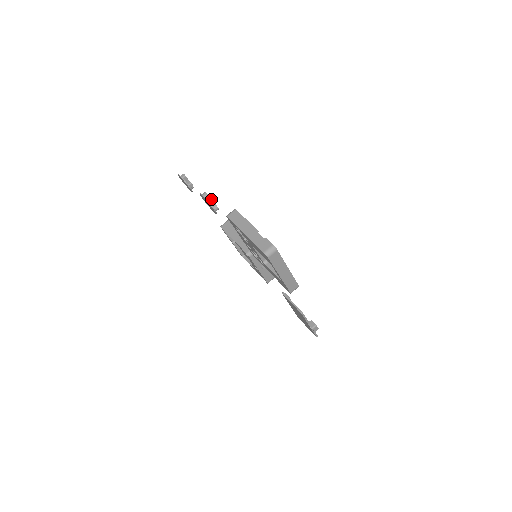
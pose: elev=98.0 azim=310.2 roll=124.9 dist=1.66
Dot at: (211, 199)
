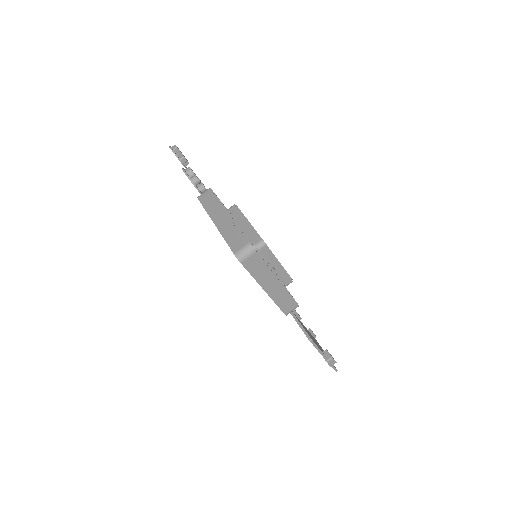
Dot at: (194, 176)
